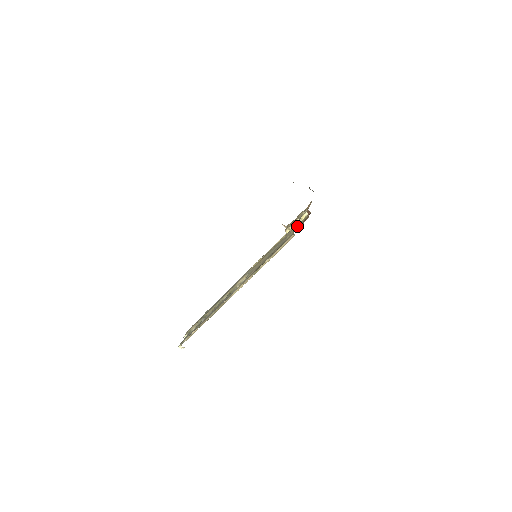
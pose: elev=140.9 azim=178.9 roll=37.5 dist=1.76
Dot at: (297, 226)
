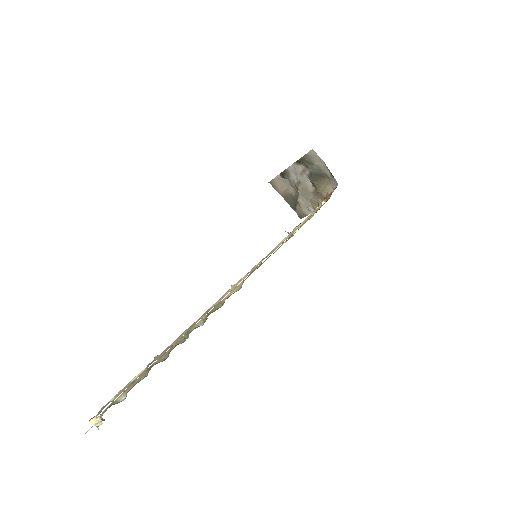
Dot at: occluded
